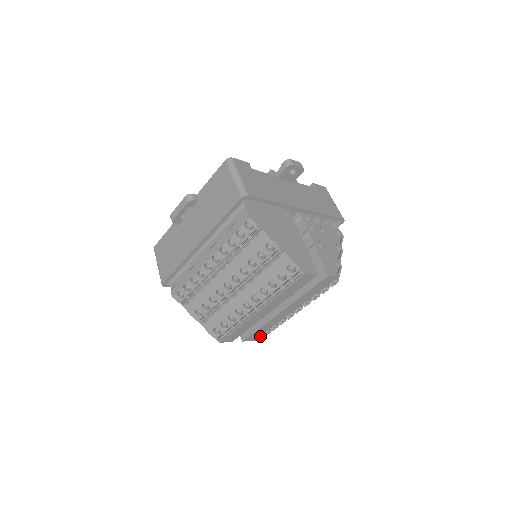
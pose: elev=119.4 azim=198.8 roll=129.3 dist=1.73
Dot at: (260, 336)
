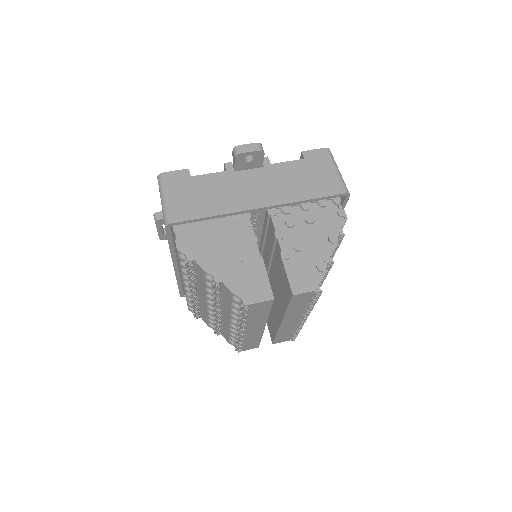
Dot at: (292, 337)
